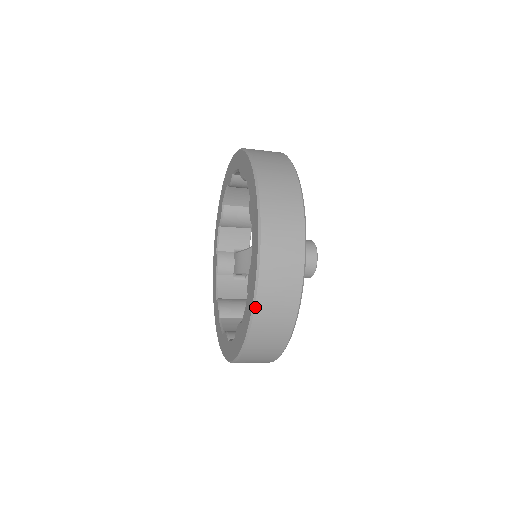
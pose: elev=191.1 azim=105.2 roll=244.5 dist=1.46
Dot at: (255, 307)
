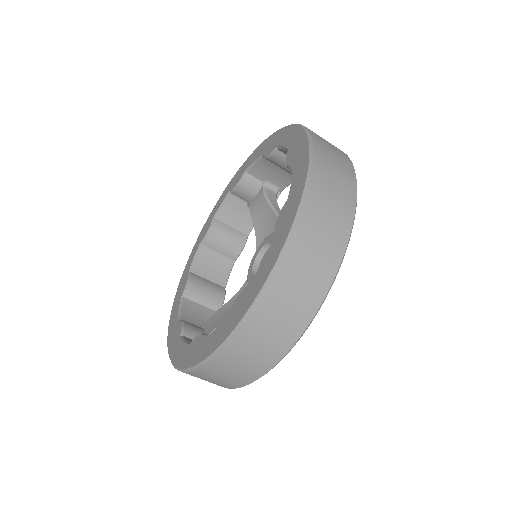
Dot at: (313, 146)
